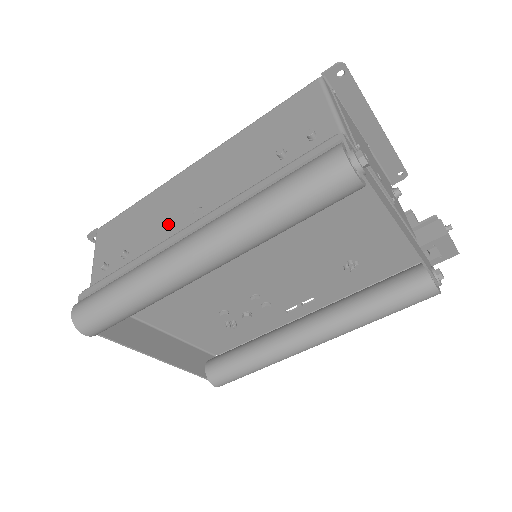
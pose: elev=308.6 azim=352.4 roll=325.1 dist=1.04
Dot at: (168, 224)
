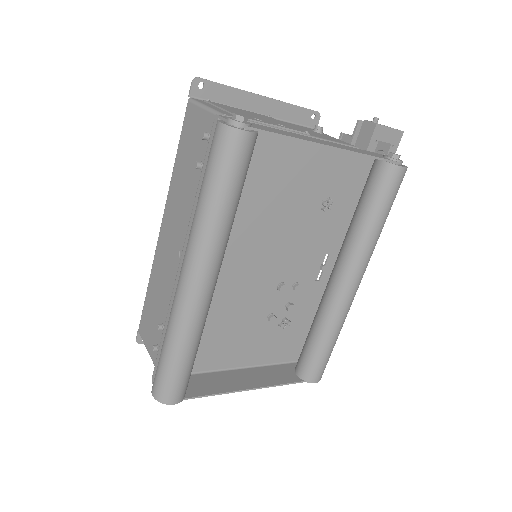
Dot at: (171, 280)
